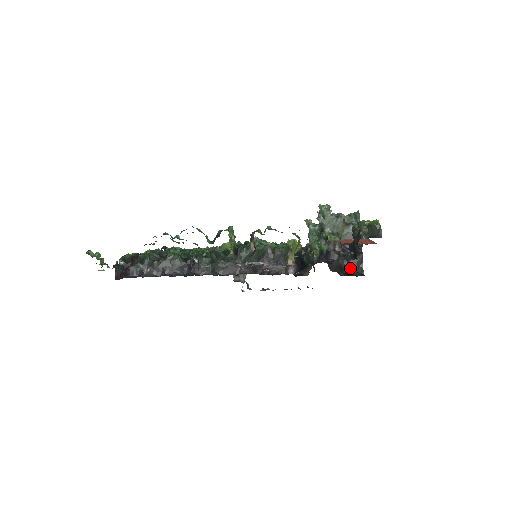
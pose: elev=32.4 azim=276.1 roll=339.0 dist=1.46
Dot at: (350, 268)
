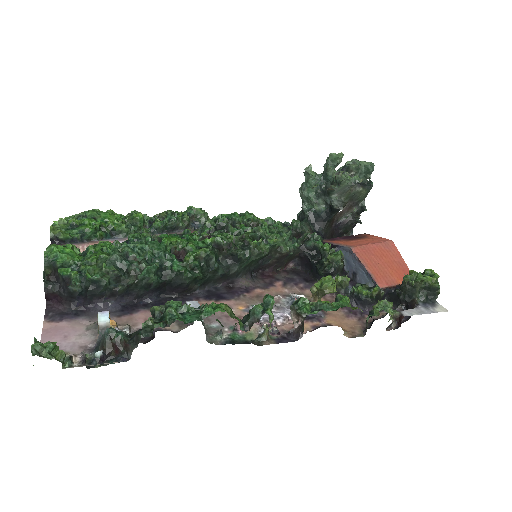
Dot at: (341, 232)
